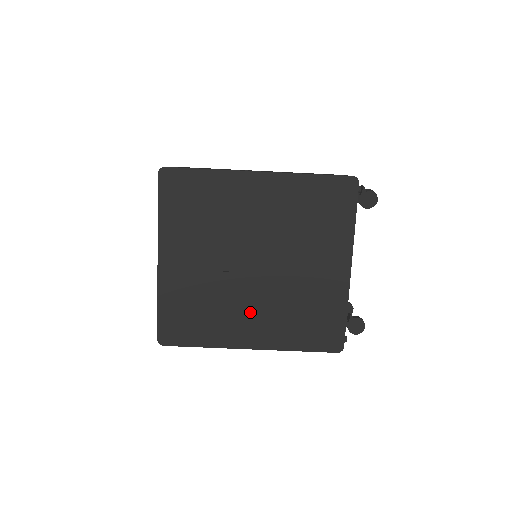
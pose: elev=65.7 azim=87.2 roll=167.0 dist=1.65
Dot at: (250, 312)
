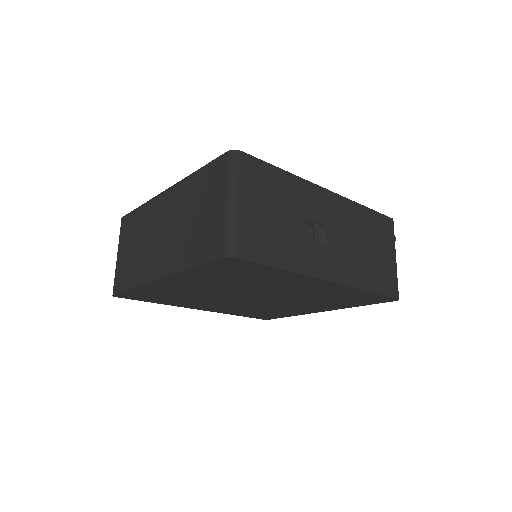
Dot at: (219, 305)
